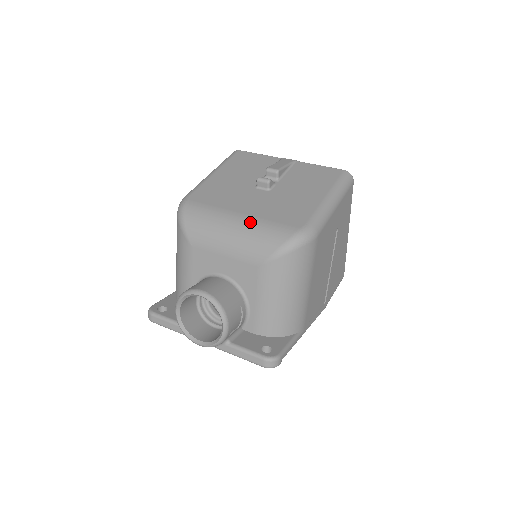
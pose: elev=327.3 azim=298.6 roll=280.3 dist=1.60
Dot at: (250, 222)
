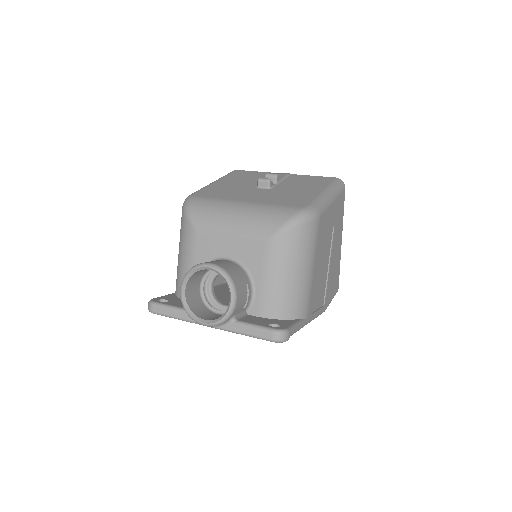
Dot at: (255, 206)
